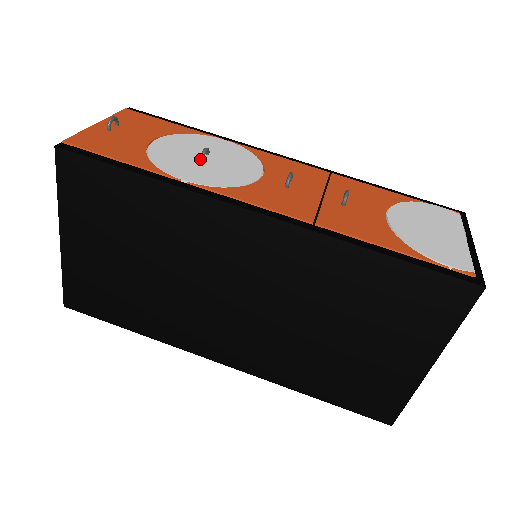
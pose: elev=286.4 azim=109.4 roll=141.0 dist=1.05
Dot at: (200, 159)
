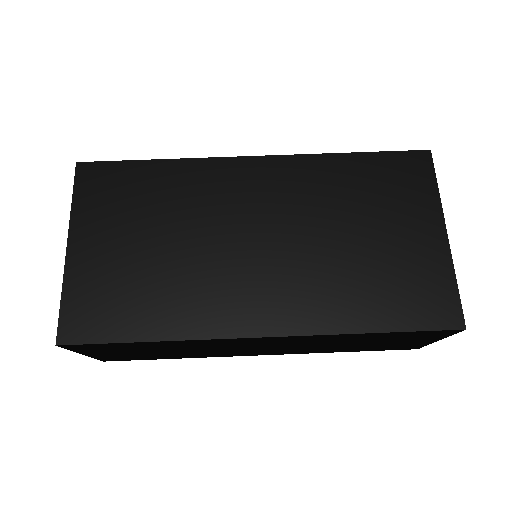
Dot at: occluded
